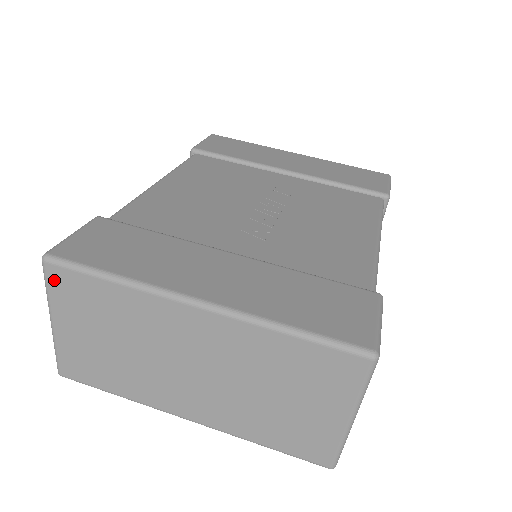
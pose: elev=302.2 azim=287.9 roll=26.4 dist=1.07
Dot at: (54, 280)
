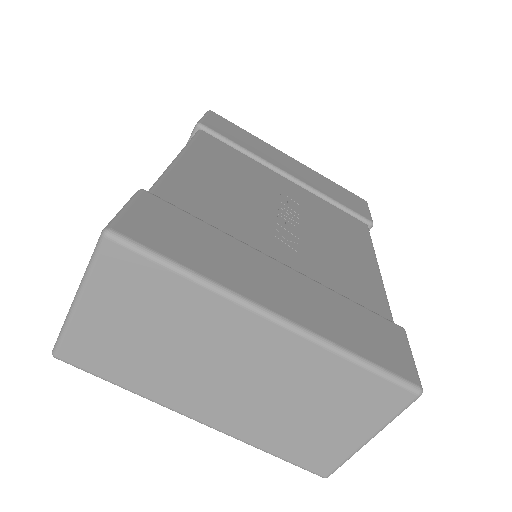
Dot at: (109, 259)
